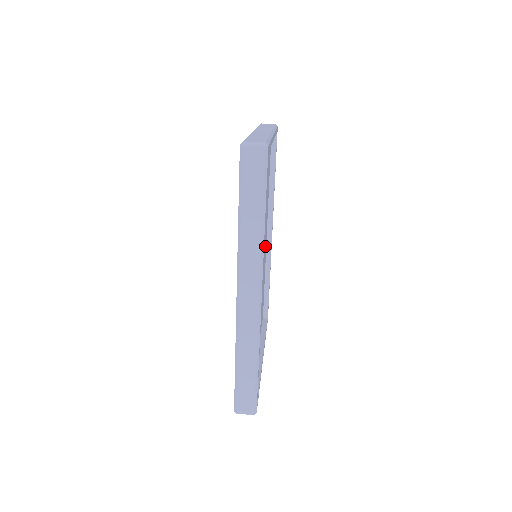
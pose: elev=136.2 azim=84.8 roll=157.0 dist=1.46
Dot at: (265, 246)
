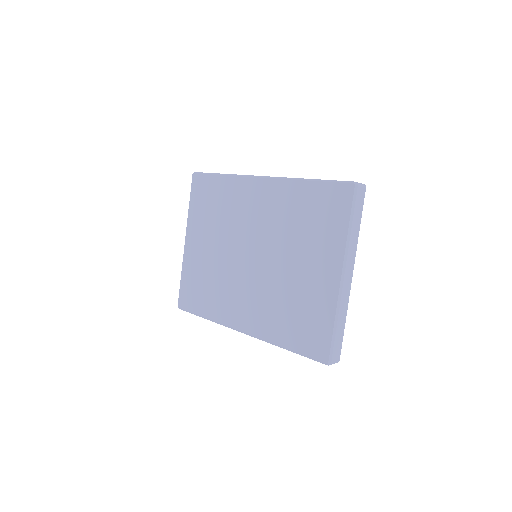
Dot at: occluded
